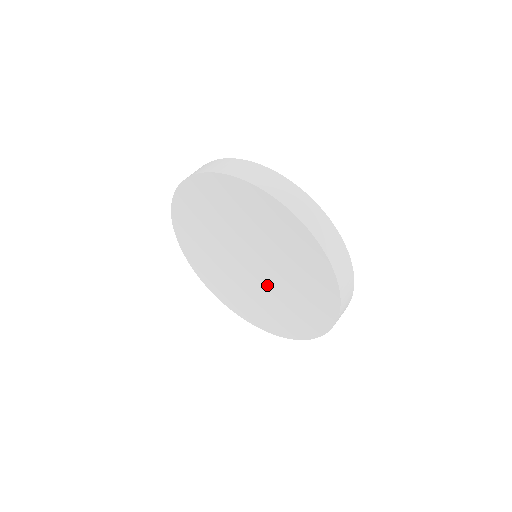
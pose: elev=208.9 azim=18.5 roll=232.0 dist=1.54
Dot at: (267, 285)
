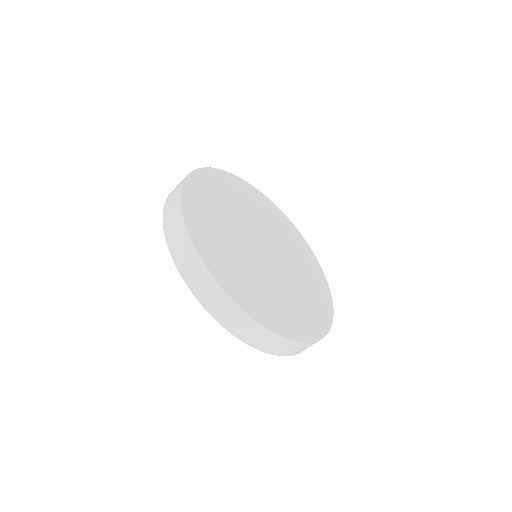
Dot at: occluded
